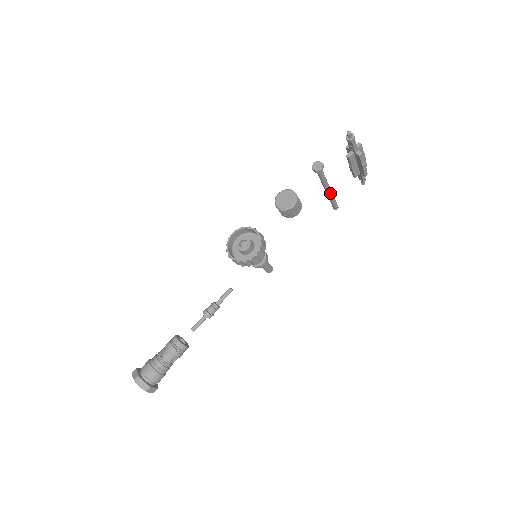
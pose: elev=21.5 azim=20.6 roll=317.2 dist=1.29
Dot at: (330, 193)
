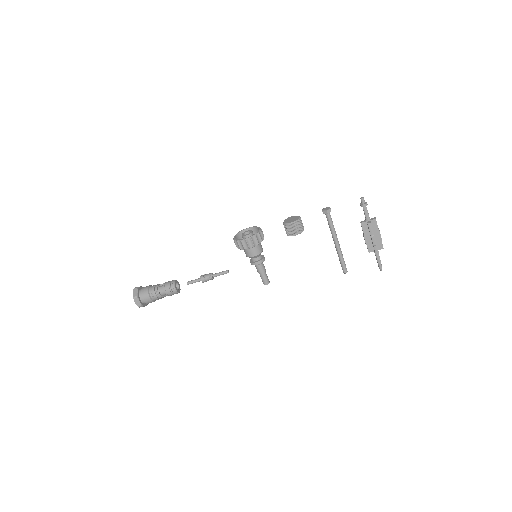
Dot at: (337, 247)
